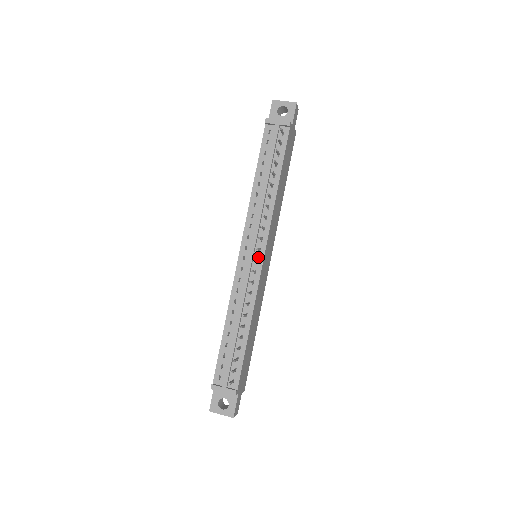
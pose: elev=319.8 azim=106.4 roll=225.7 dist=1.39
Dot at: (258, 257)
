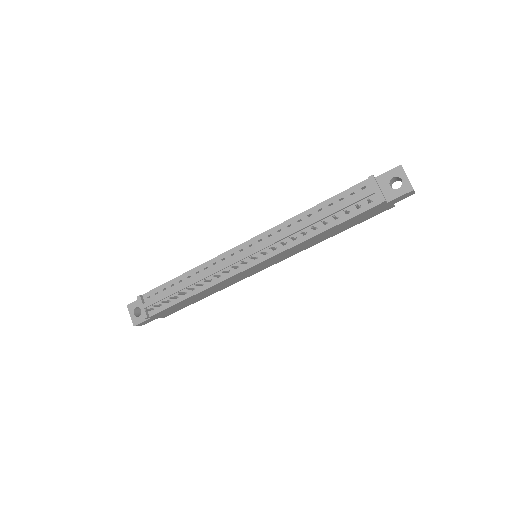
Dot at: (250, 261)
